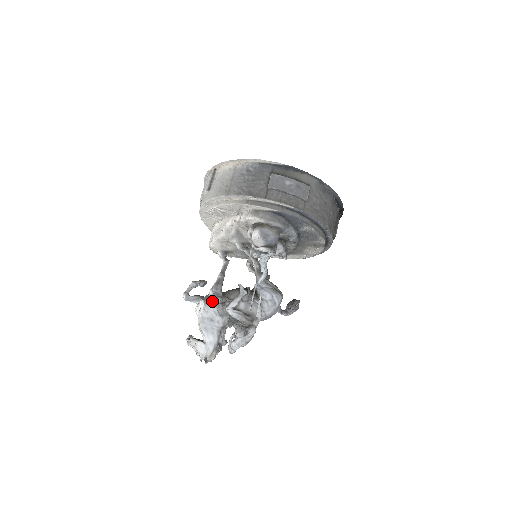
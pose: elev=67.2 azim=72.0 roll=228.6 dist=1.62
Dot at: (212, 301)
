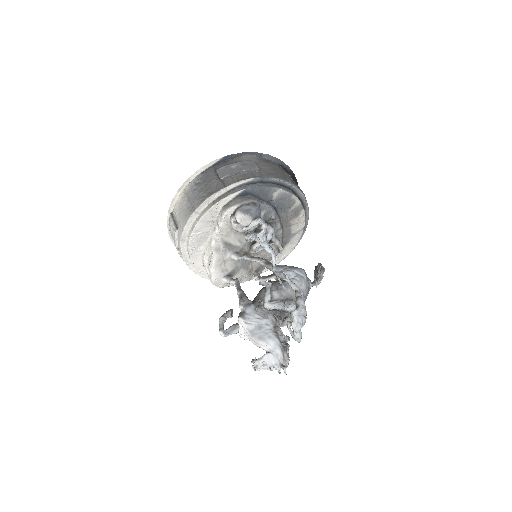
Dot at: (247, 311)
